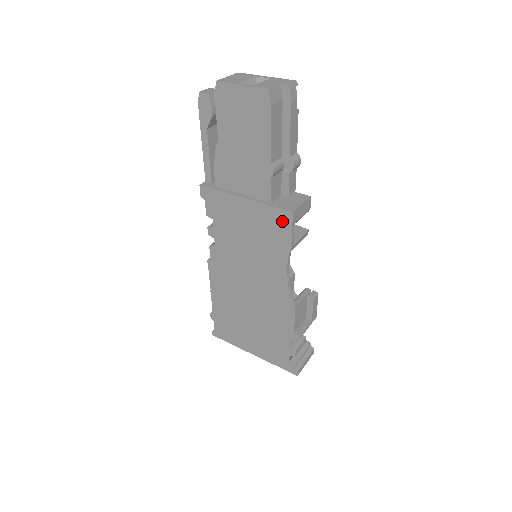
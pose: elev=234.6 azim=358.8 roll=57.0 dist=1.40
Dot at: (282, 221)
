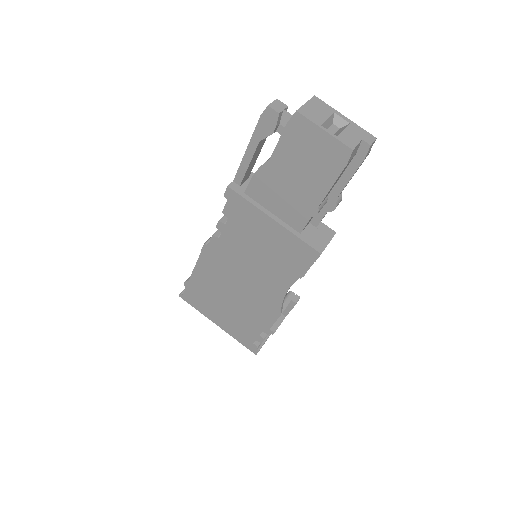
Dot at: (306, 255)
